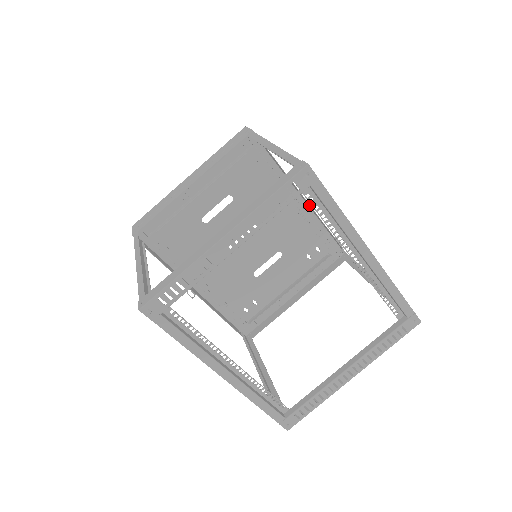
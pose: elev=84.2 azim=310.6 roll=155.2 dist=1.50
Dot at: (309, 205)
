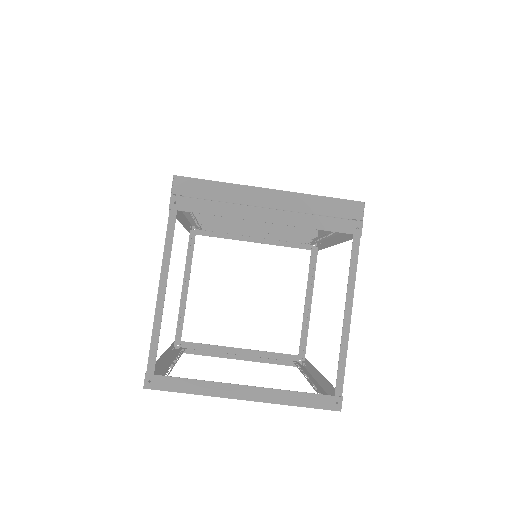
Dot at: (332, 244)
